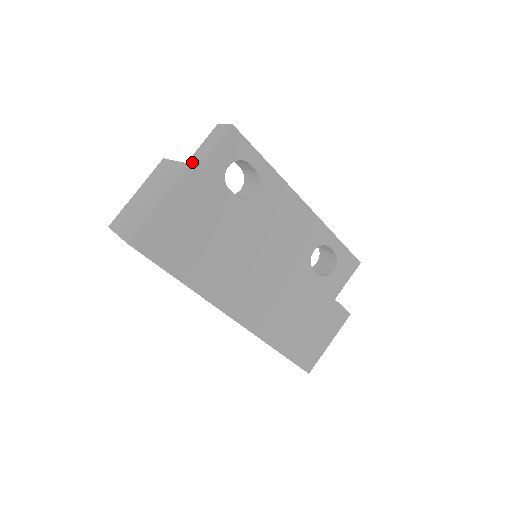
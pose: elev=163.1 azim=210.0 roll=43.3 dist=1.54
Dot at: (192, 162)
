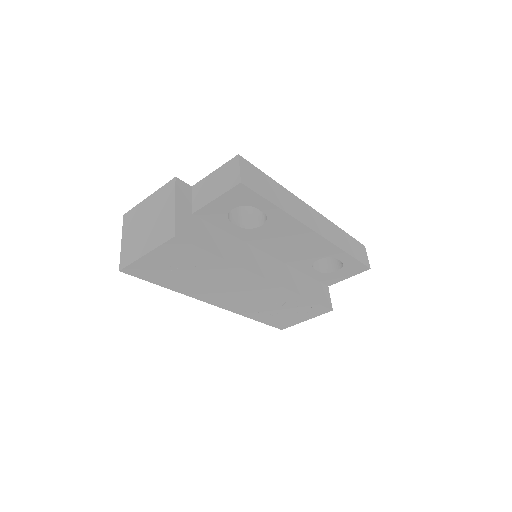
Dot at: (202, 189)
